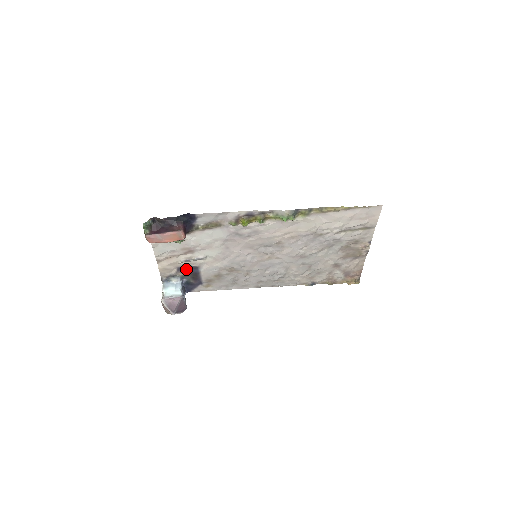
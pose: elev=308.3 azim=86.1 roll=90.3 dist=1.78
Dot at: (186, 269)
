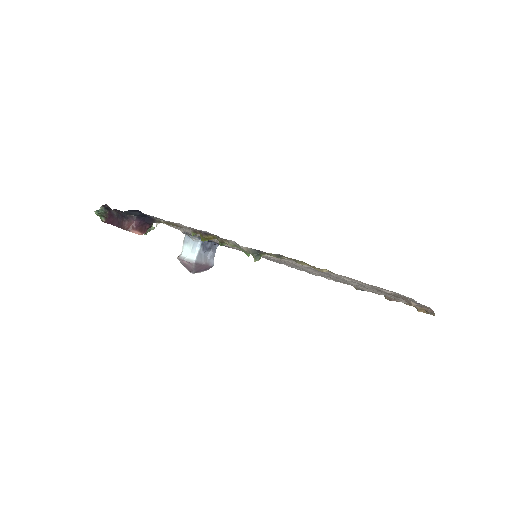
Dot at: occluded
